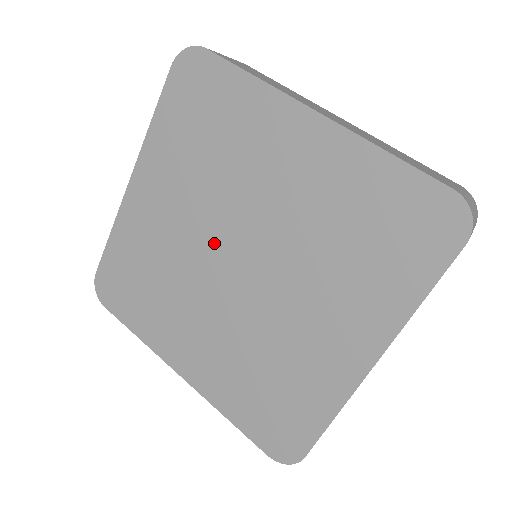
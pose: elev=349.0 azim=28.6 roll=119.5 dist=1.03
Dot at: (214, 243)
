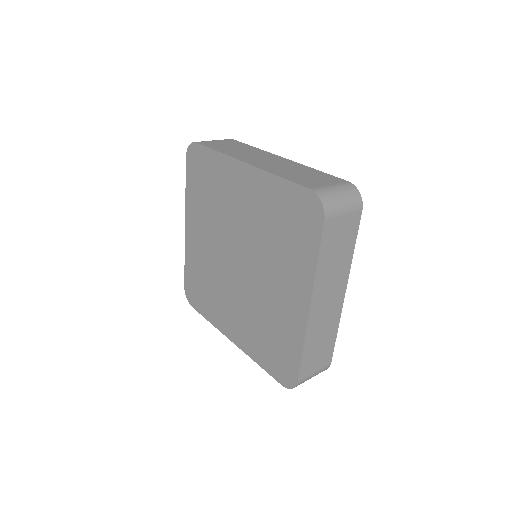
Dot at: (226, 253)
